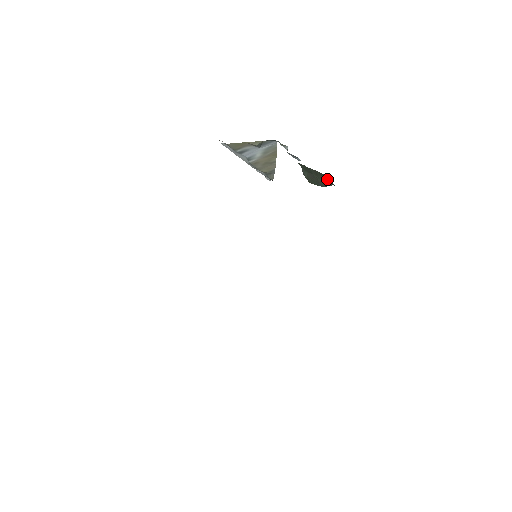
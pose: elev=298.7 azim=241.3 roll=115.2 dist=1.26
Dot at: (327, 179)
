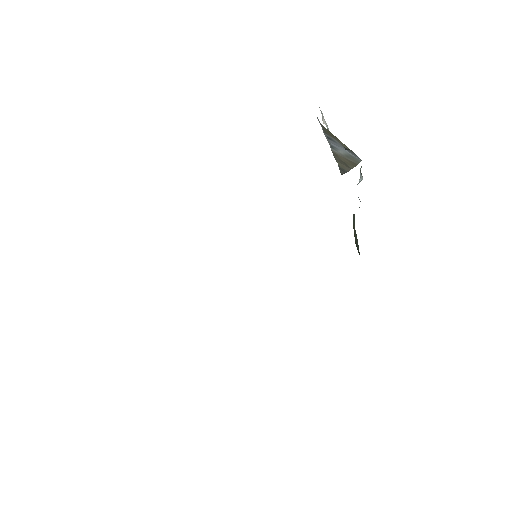
Dot at: occluded
